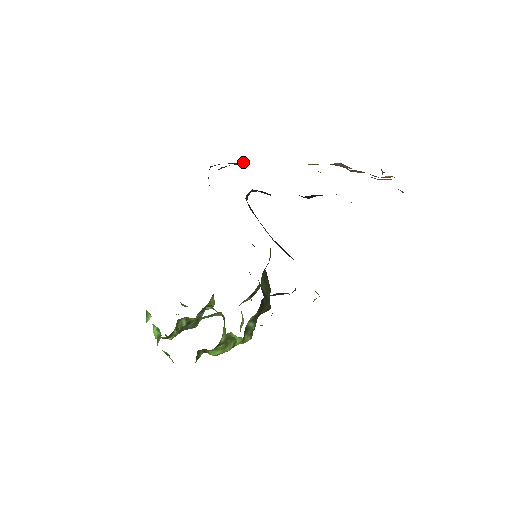
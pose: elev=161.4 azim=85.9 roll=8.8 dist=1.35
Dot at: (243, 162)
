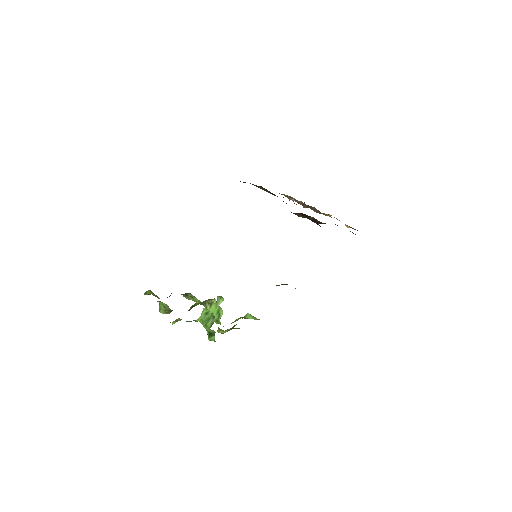
Dot at: occluded
